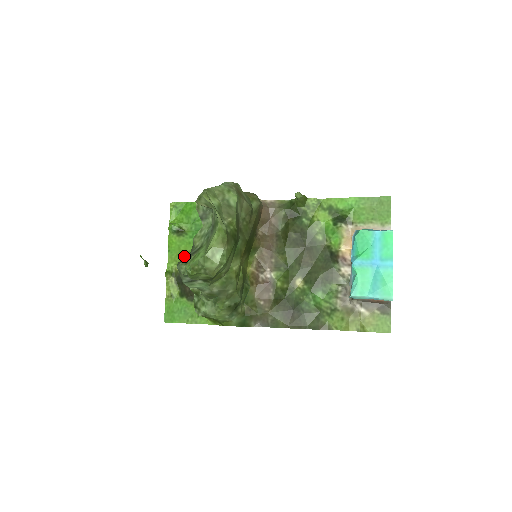
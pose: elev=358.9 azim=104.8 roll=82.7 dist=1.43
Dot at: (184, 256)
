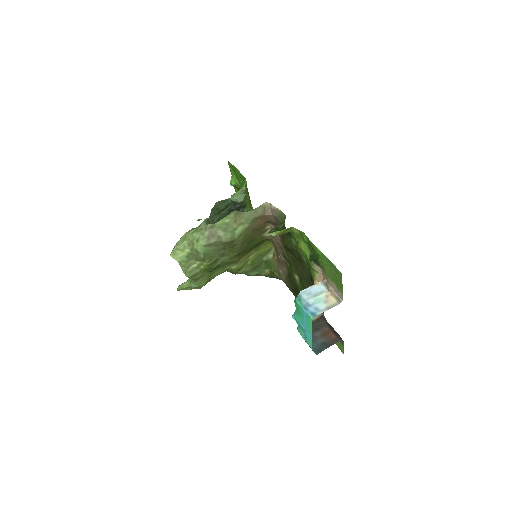
Dot at: occluded
